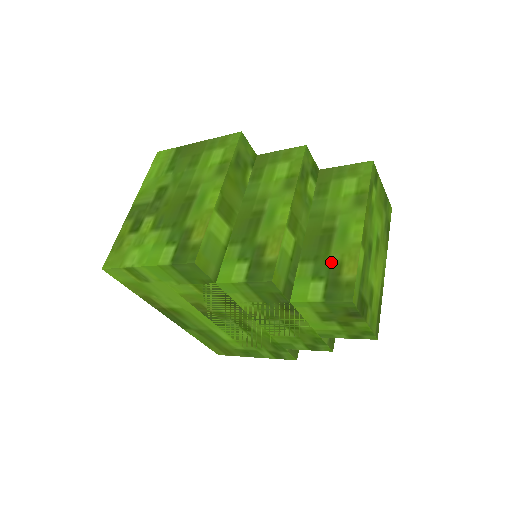
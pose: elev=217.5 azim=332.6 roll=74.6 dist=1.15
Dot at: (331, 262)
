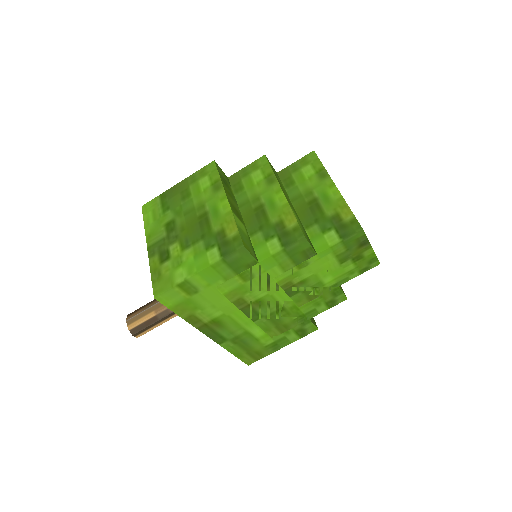
Dot at: (329, 217)
